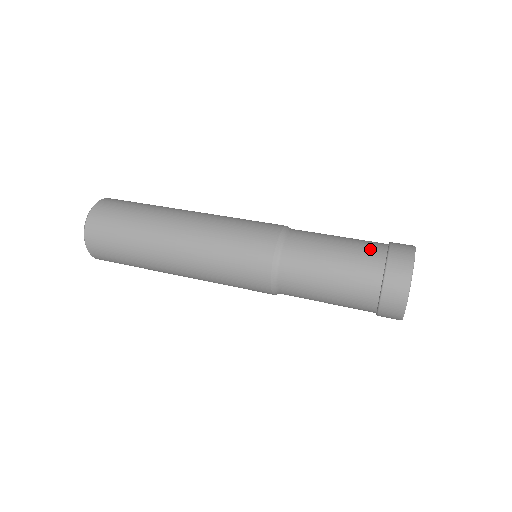
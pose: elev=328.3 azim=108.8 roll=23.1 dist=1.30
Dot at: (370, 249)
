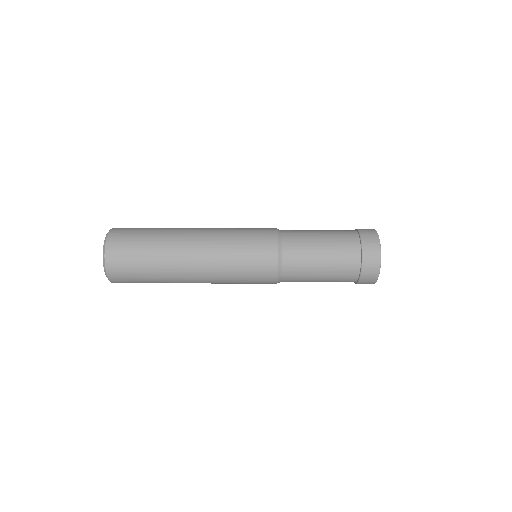
Dot at: (347, 236)
